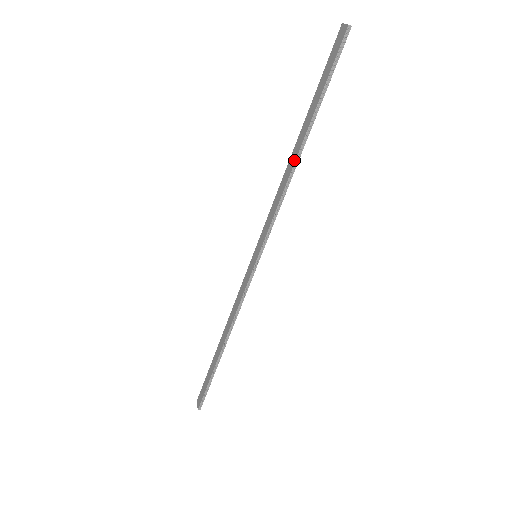
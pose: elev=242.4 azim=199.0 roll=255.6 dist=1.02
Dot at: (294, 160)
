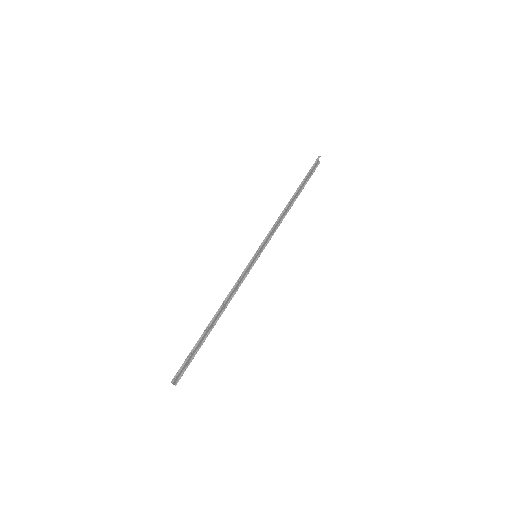
Dot at: (287, 204)
